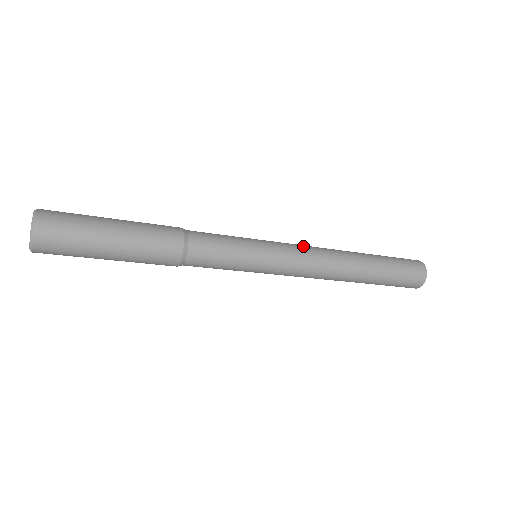
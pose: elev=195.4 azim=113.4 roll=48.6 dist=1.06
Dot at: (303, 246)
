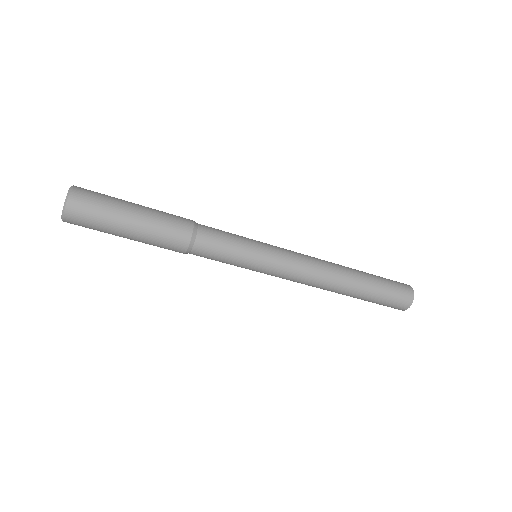
Dot at: (301, 255)
